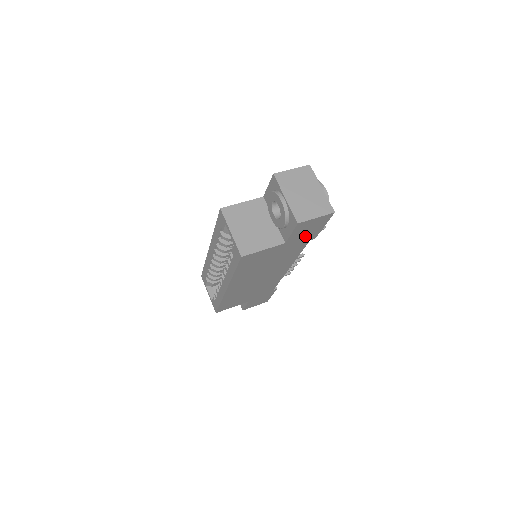
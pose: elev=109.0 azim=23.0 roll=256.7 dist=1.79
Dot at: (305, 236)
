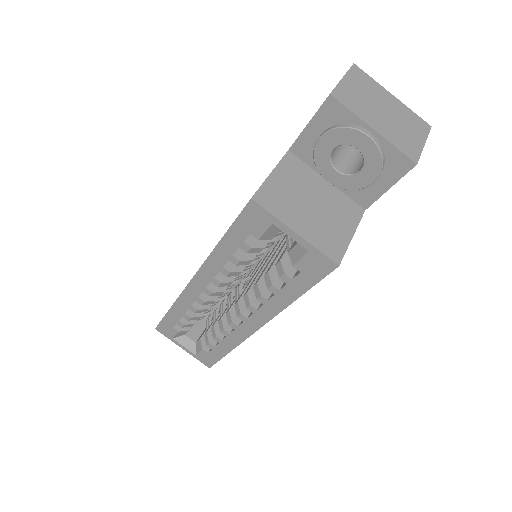
Dot at: occluded
